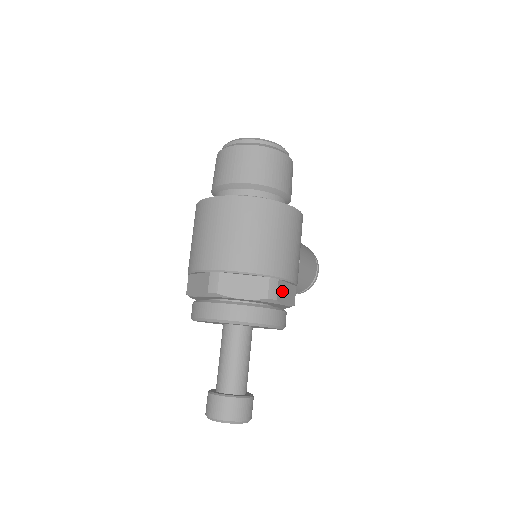
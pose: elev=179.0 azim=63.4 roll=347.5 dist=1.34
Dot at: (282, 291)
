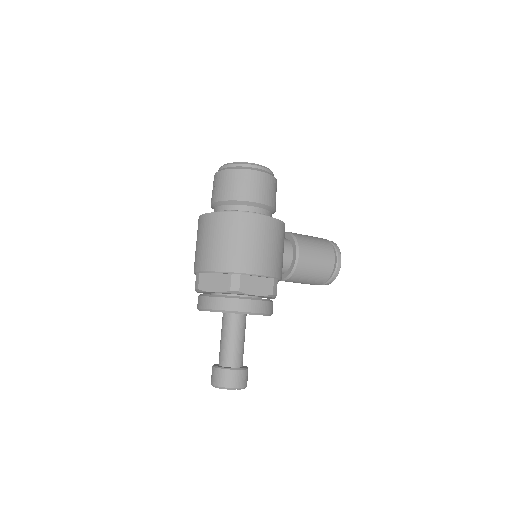
Dot at: (248, 284)
